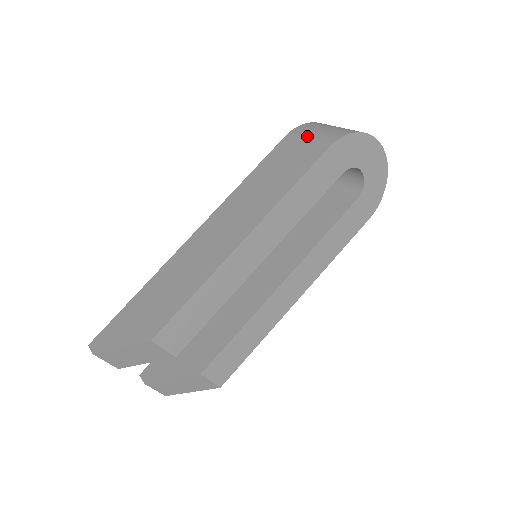
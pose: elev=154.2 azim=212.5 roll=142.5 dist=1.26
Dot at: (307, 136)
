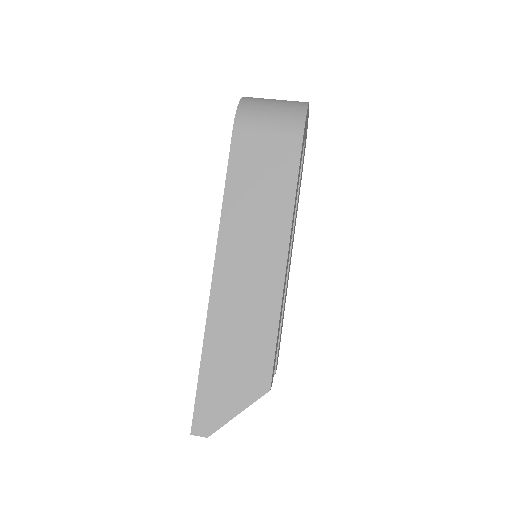
Dot at: (263, 128)
